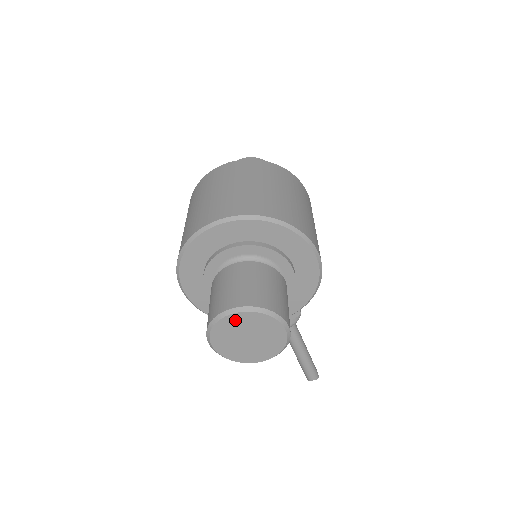
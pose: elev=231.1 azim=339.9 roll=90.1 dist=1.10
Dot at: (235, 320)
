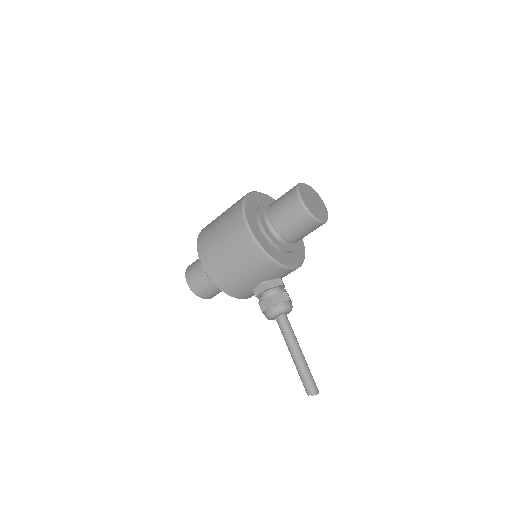
Dot at: (306, 188)
